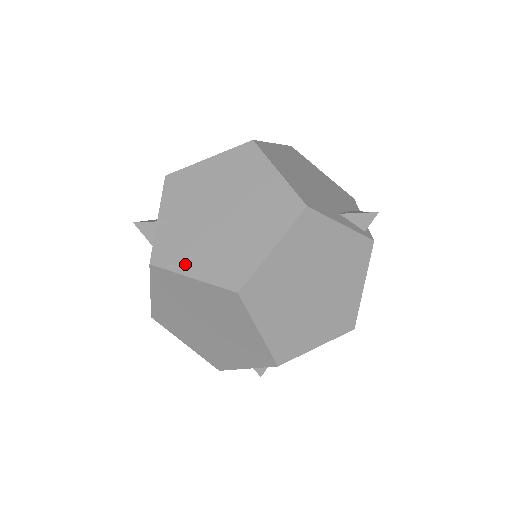
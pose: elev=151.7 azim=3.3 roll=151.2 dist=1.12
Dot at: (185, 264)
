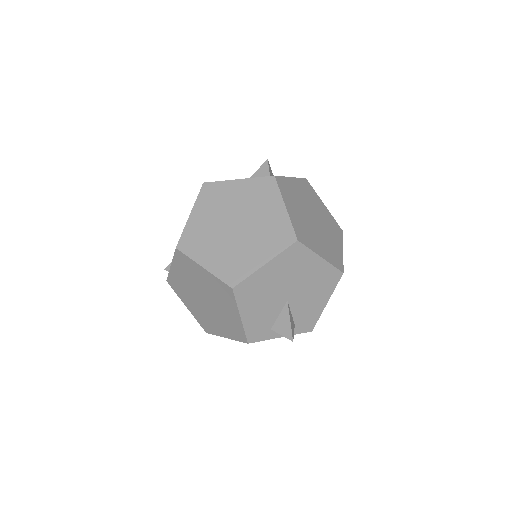
Dot at: occluded
